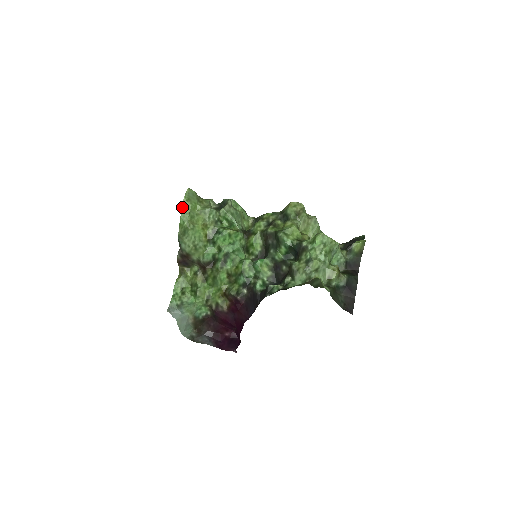
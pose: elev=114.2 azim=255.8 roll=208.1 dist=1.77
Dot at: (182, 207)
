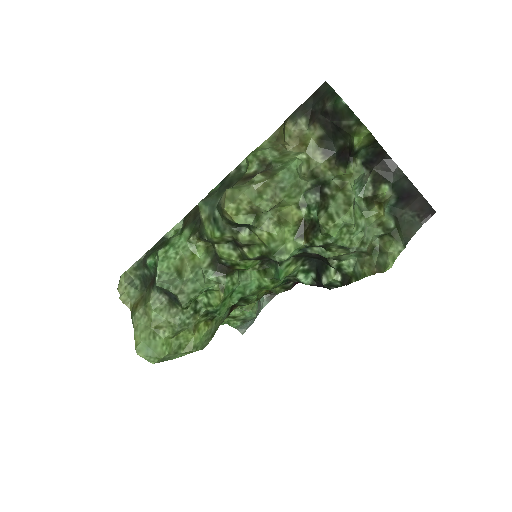
Dot at: occluded
